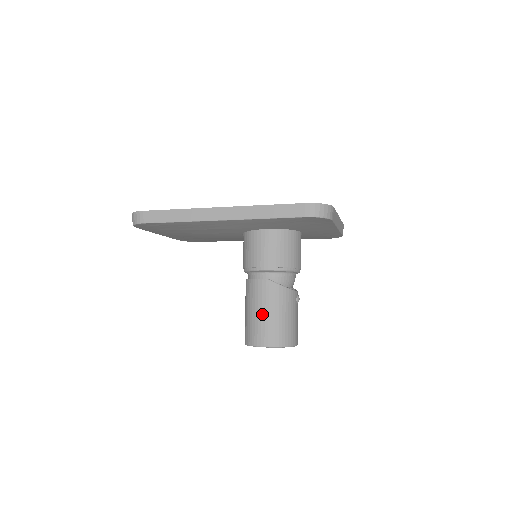
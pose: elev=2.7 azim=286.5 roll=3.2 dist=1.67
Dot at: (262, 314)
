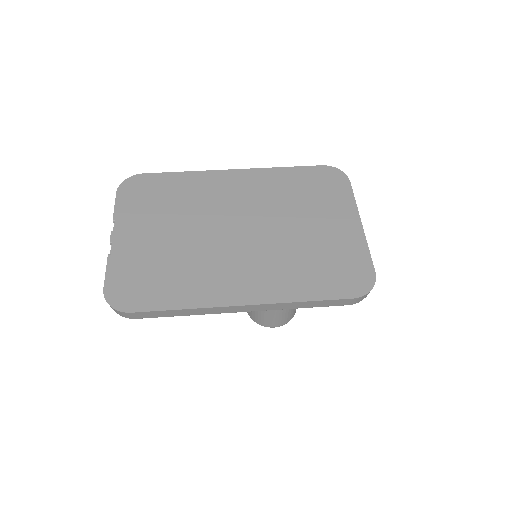
Dot at: (273, 314)
